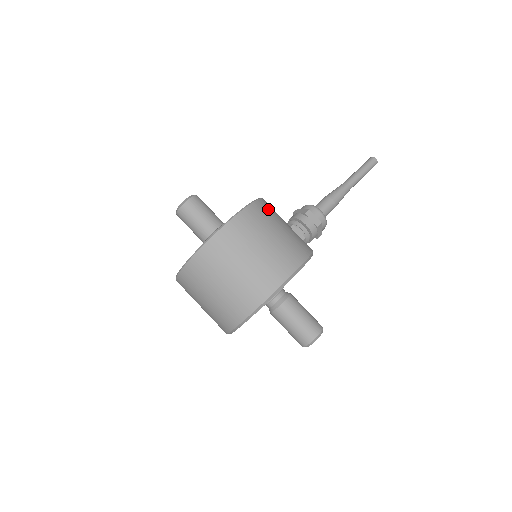
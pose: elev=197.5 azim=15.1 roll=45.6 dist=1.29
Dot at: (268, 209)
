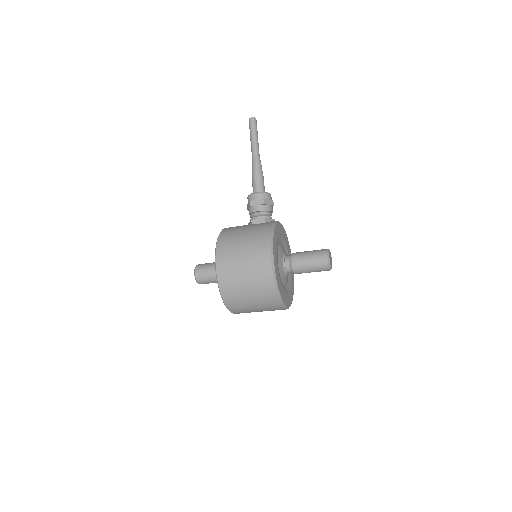
Dot at: (227, 237)
